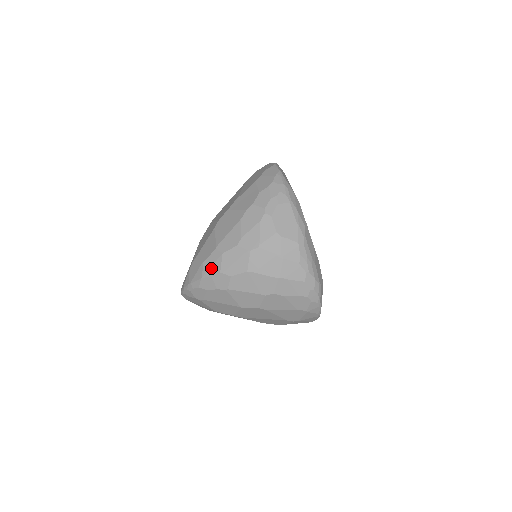
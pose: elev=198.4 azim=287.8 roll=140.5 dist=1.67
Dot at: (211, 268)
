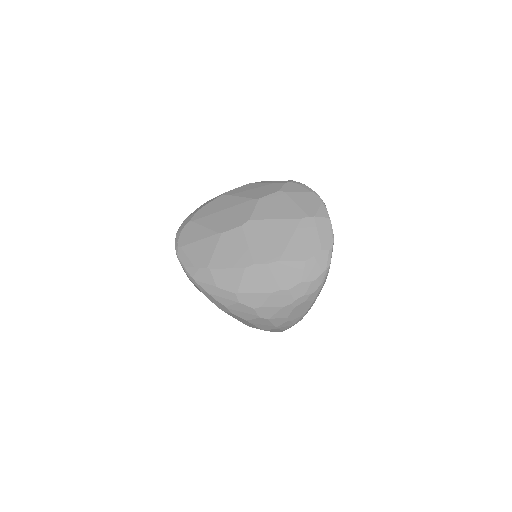
Dot at: (221, 298)
